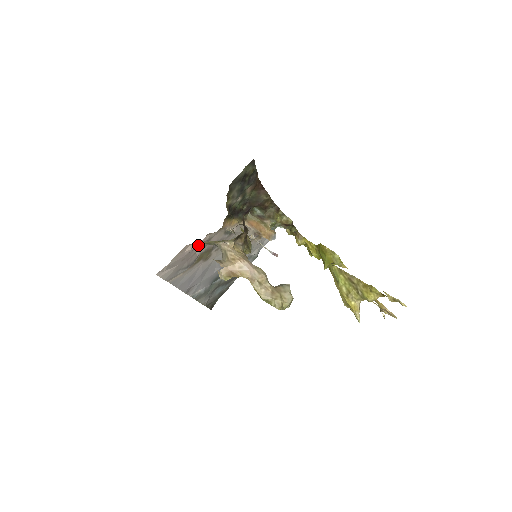
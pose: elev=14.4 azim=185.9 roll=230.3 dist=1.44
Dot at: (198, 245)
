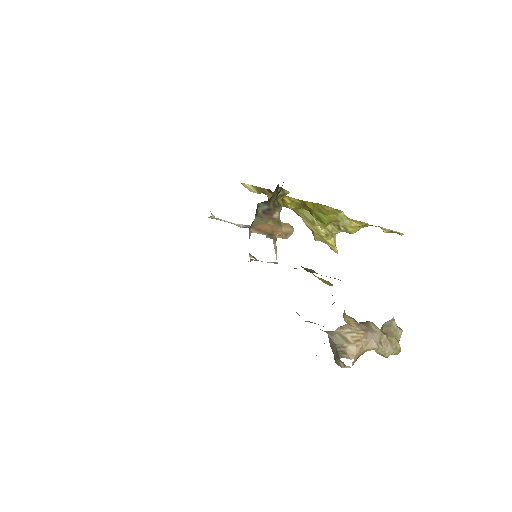
Dot at: occluded
